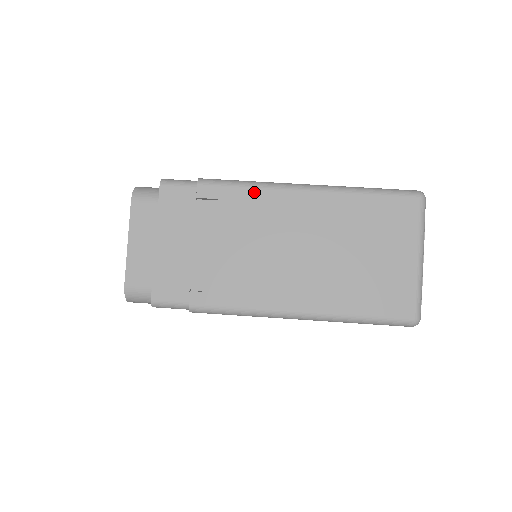
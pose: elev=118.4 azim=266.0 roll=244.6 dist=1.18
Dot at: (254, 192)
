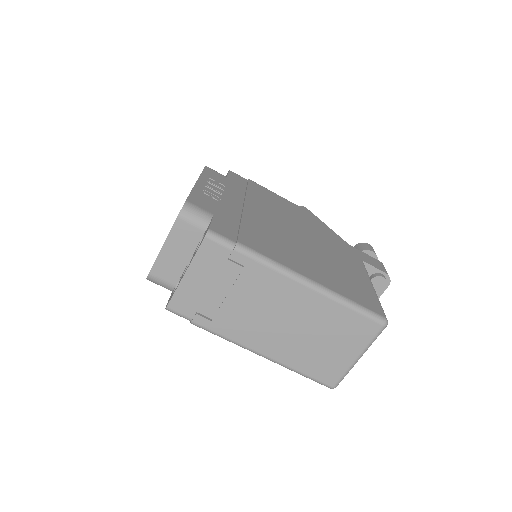
Dot at: (273, 273)
